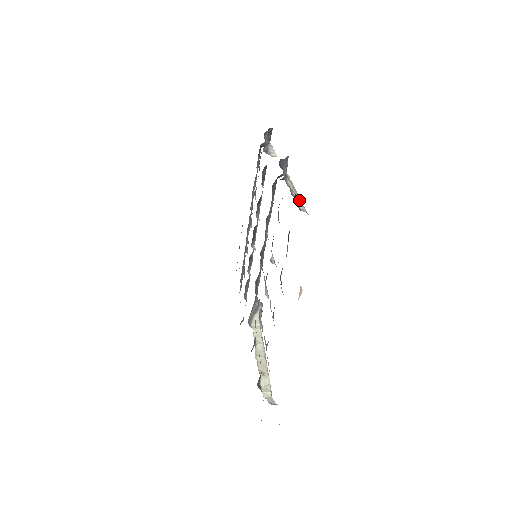
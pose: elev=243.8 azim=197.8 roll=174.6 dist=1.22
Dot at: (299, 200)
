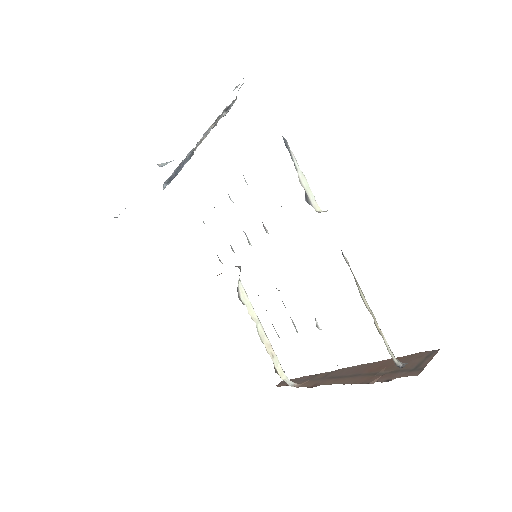
Dot at: occluded
